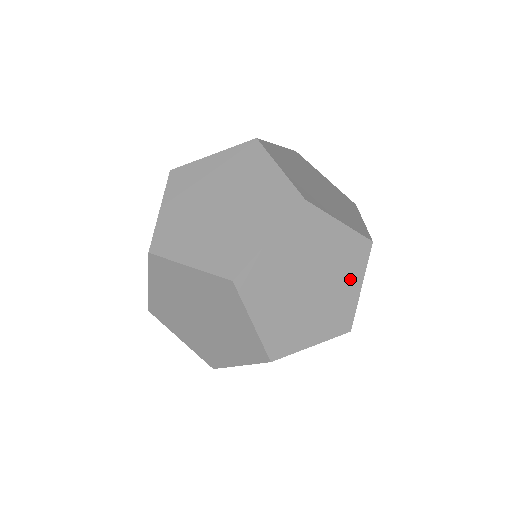
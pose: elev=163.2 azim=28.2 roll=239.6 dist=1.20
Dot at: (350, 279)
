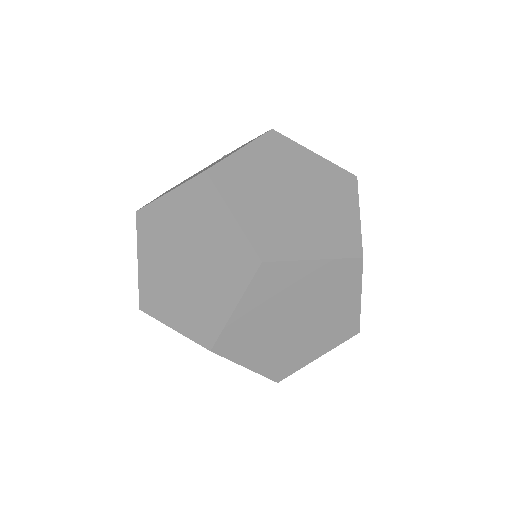
Dot at: occluded
